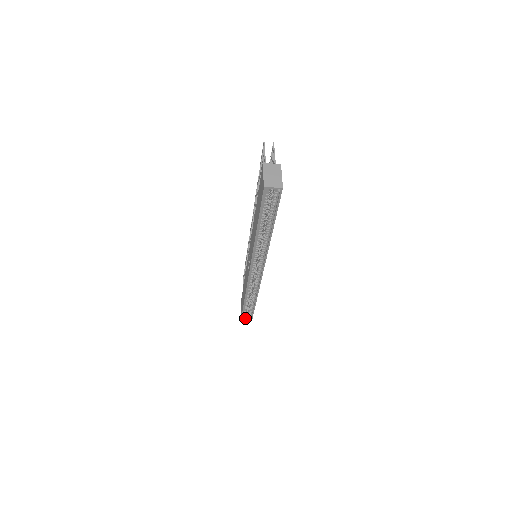
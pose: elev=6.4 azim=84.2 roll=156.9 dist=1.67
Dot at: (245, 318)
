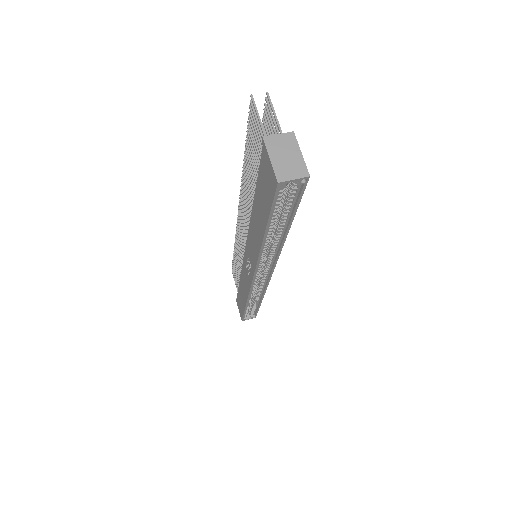
Dot at: (246, 319)
